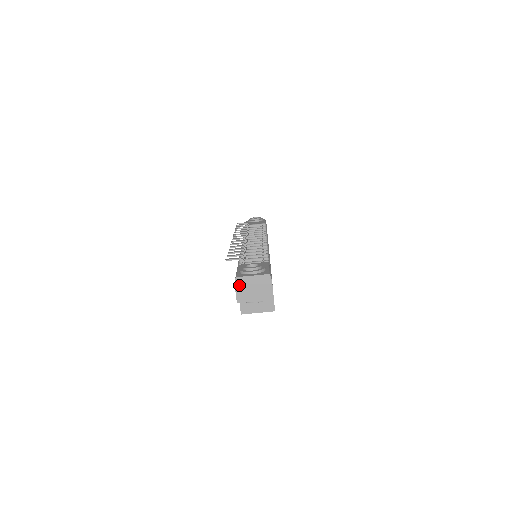
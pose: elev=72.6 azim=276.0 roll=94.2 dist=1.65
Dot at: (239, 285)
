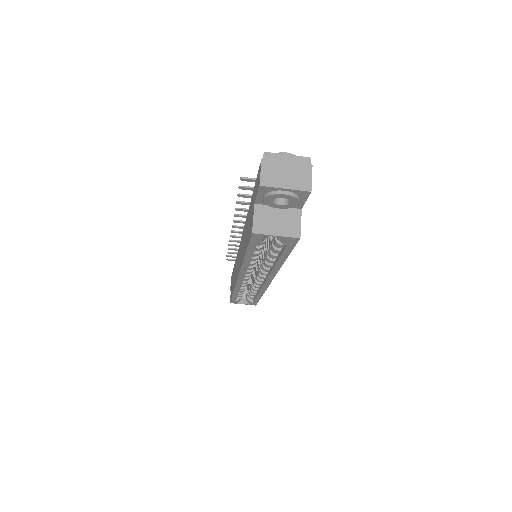
Dot at: (267, 162)
